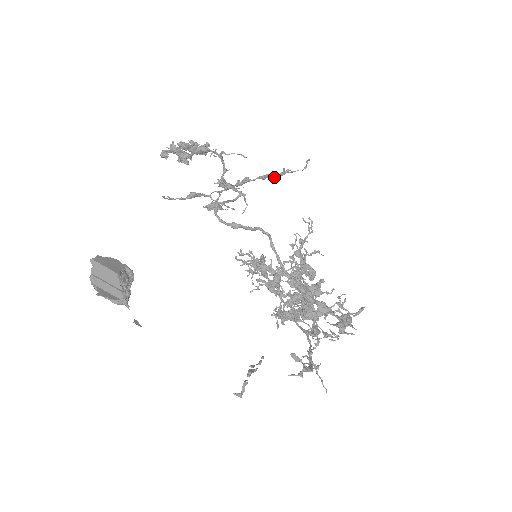
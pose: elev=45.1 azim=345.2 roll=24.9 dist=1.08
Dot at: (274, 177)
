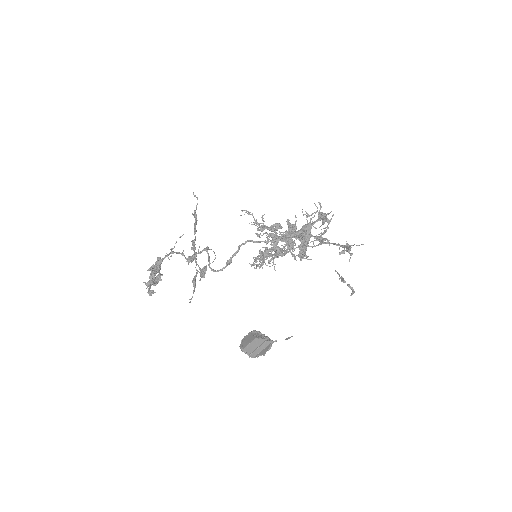
Dot at: (196, 223)
